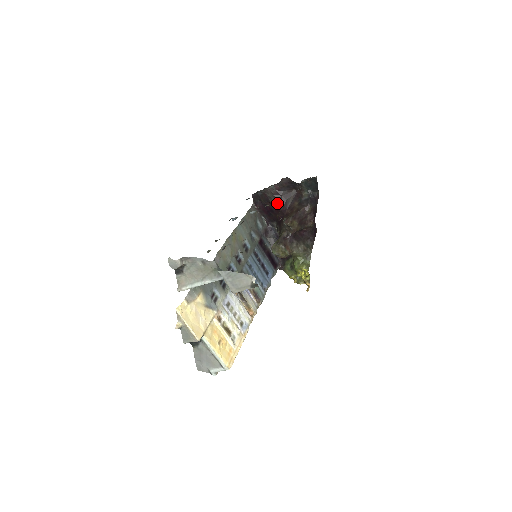
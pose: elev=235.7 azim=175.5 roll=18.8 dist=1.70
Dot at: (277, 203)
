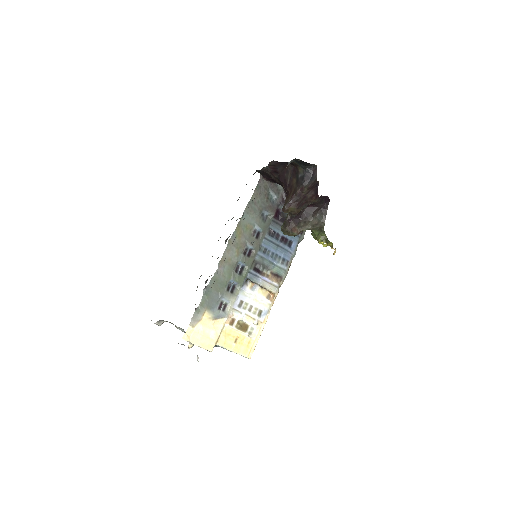
Dot at: (278, 180)
